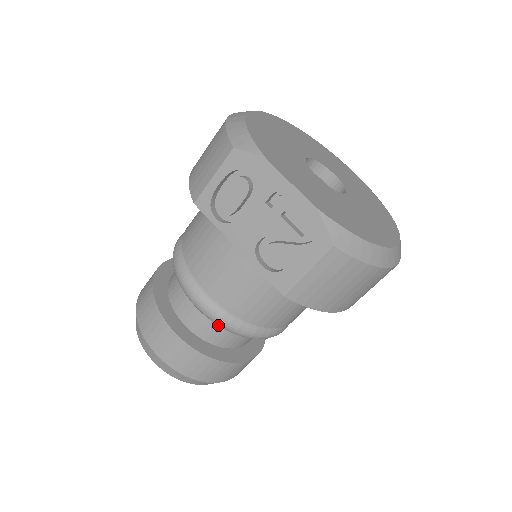
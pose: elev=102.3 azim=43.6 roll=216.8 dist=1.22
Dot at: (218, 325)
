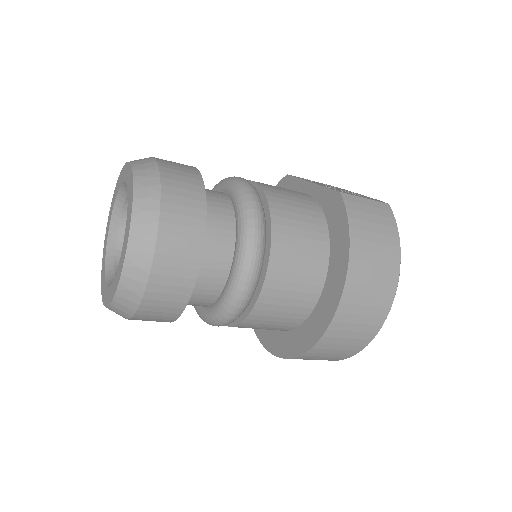
Dot at: (242, 190)
